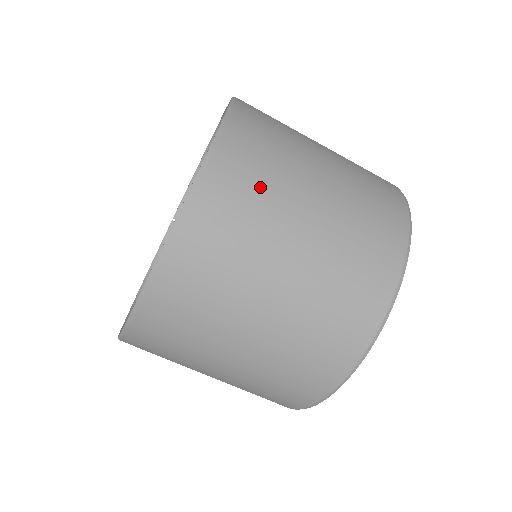
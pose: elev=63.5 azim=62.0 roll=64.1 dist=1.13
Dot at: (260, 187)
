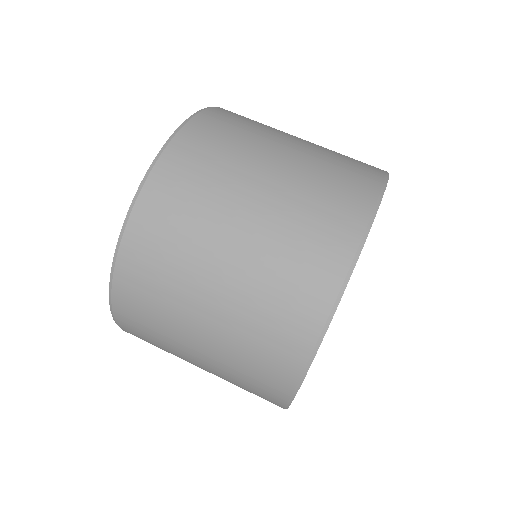
Dot at: occluded
